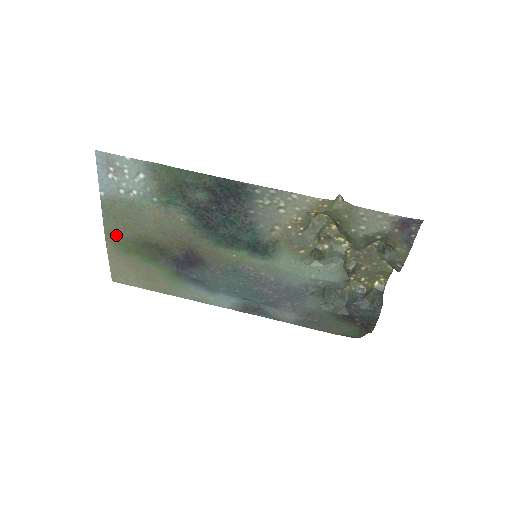
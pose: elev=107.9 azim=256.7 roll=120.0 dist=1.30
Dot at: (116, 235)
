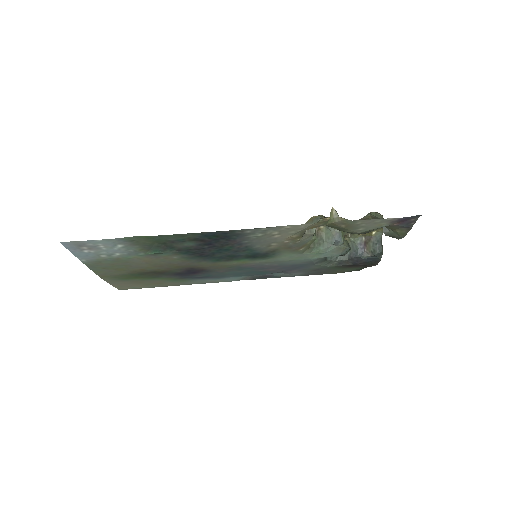
Dot at: (111, 275)
